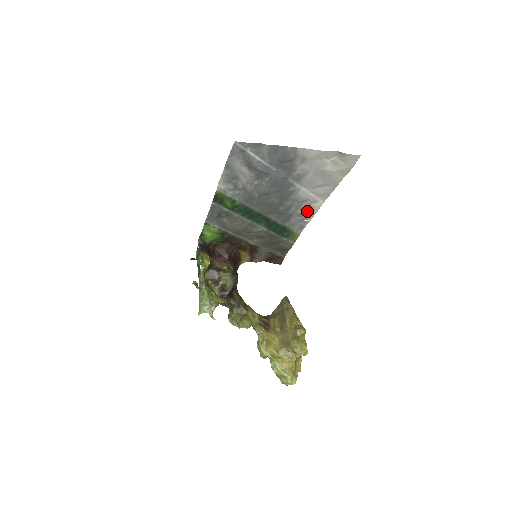
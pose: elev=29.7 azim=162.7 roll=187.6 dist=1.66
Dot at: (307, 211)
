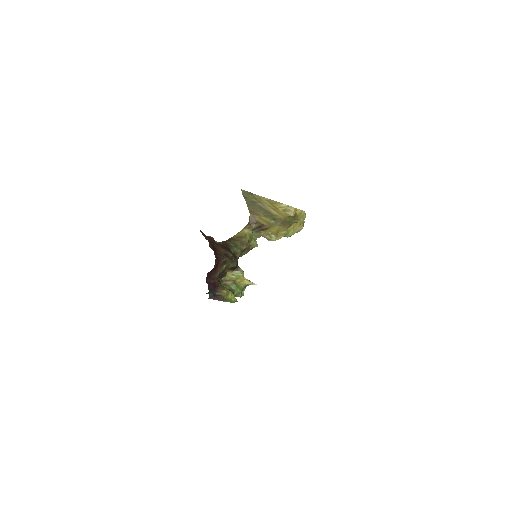
Dot at: occluded
